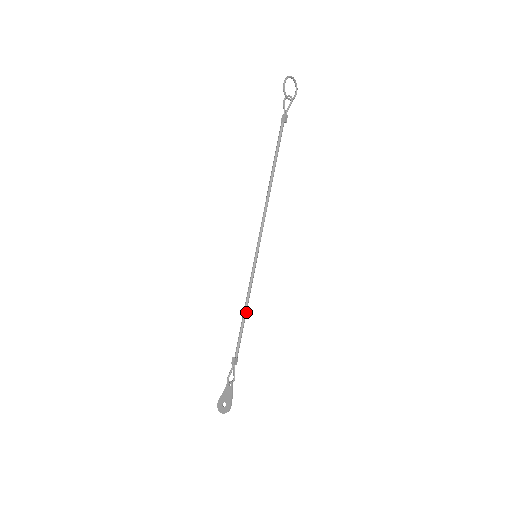
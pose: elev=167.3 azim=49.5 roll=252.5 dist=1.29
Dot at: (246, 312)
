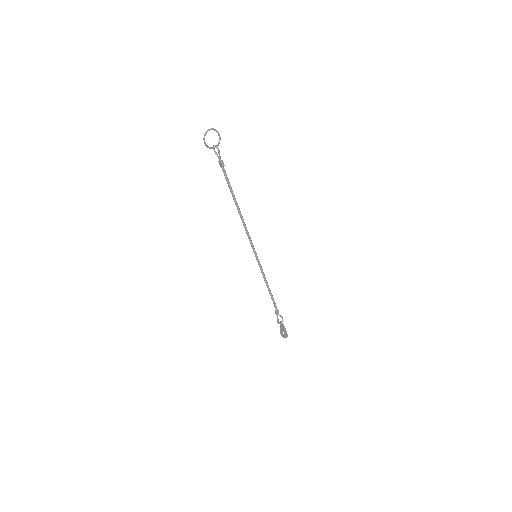
Dot at: occluded
